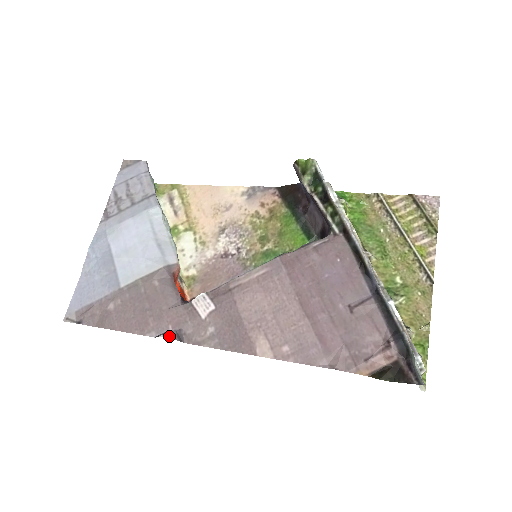
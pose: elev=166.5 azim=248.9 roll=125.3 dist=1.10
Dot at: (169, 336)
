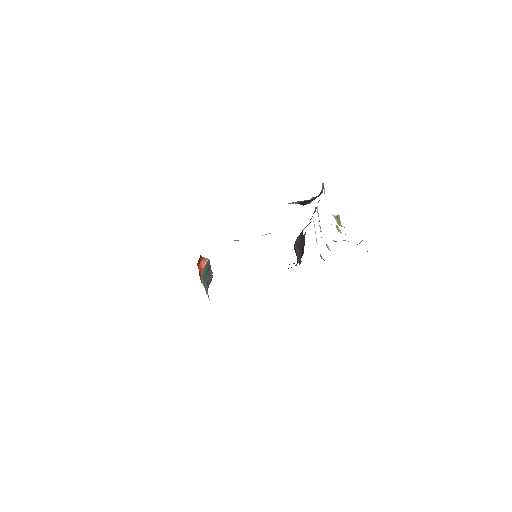
Dot at: occluded
